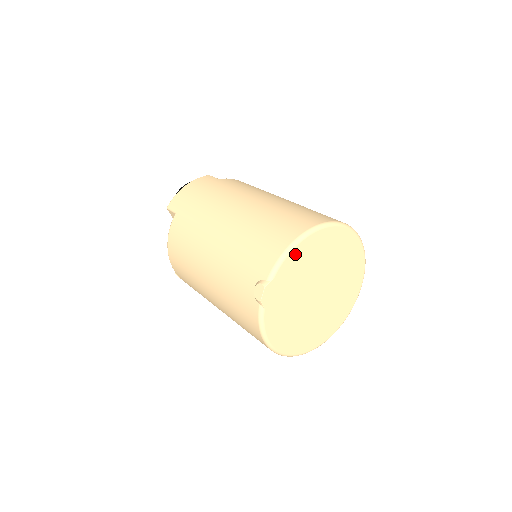
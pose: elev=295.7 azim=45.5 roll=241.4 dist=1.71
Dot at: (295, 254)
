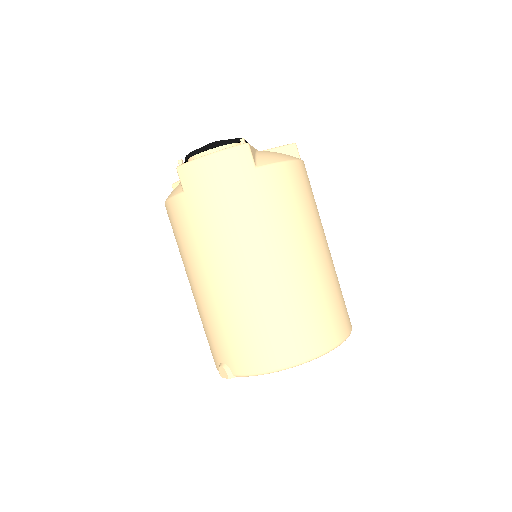
Dot at: occluded
